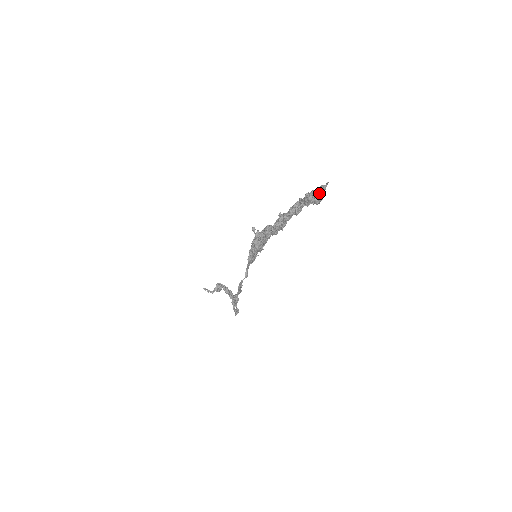
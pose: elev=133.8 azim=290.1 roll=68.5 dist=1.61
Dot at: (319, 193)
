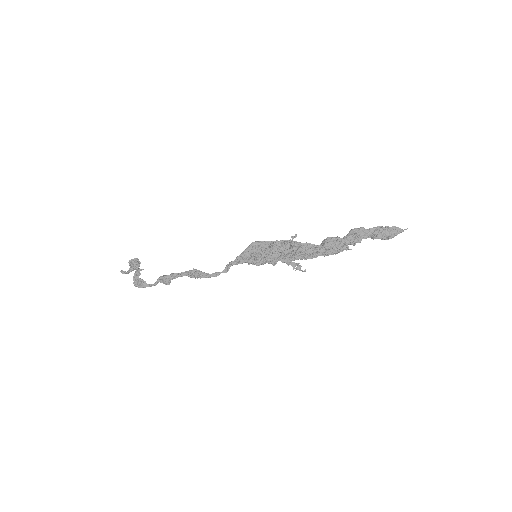
Dot at: (396, 235)
